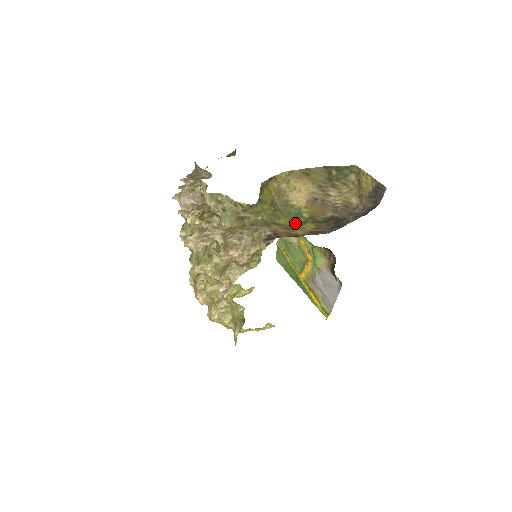
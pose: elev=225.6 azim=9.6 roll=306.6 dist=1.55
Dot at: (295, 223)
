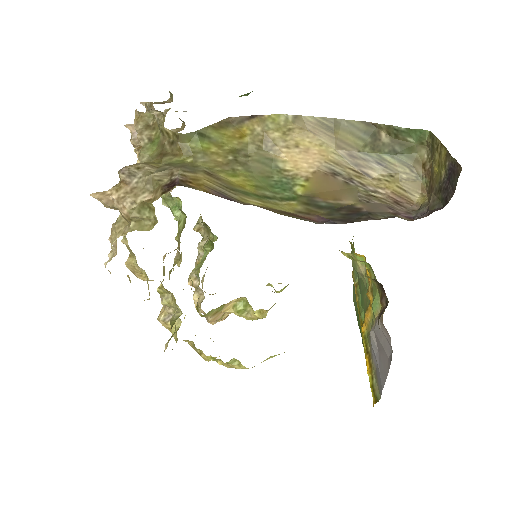
Dot at: (266, 192)
